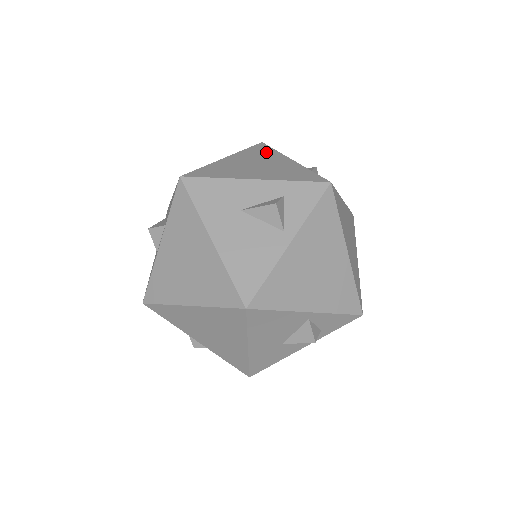
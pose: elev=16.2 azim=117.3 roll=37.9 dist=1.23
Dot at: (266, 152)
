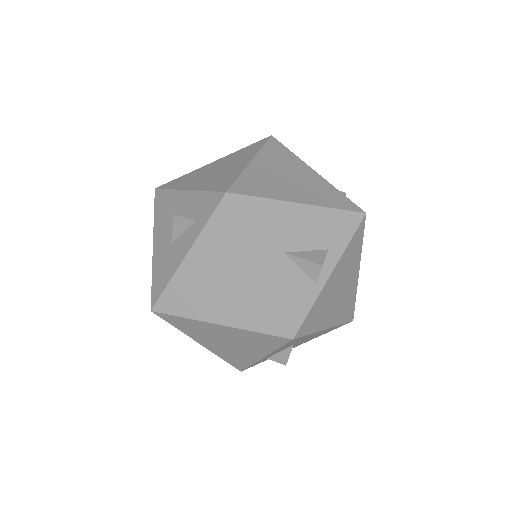
Dot at: occluded
